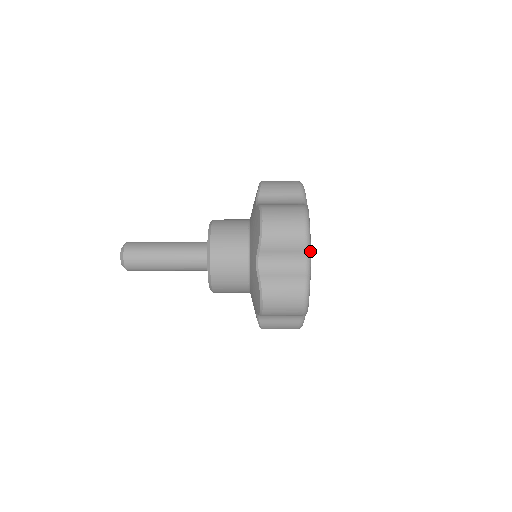
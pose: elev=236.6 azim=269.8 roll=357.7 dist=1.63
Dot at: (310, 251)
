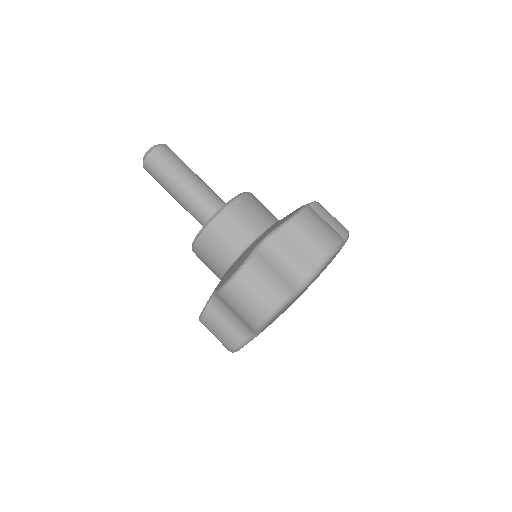
Dot at: (316, 275)
